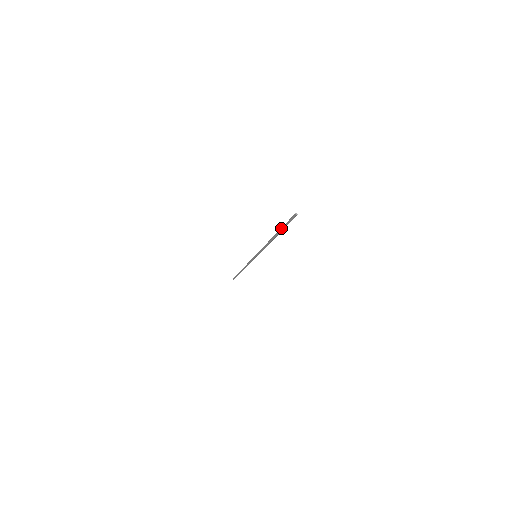
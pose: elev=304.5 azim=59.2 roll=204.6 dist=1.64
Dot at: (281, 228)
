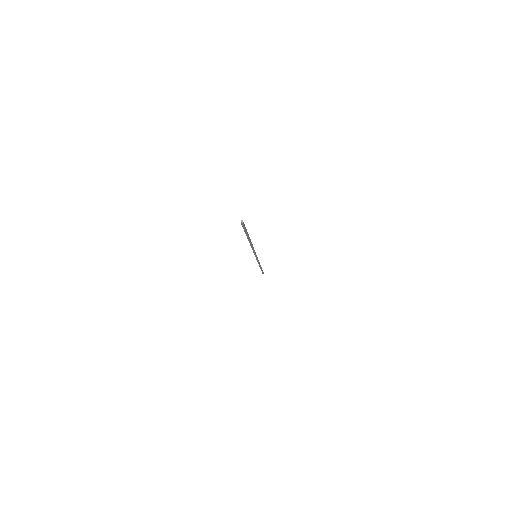
Dot at: occluded
